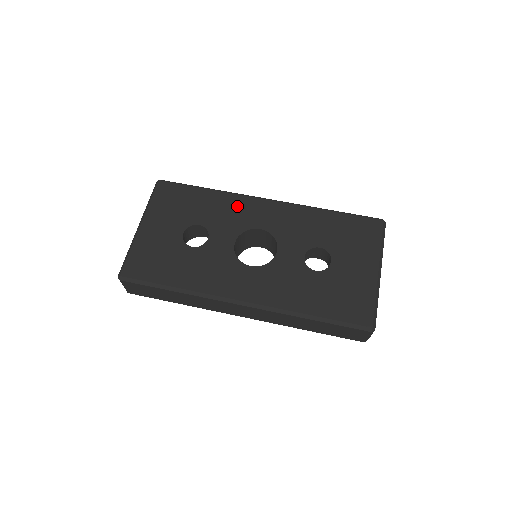
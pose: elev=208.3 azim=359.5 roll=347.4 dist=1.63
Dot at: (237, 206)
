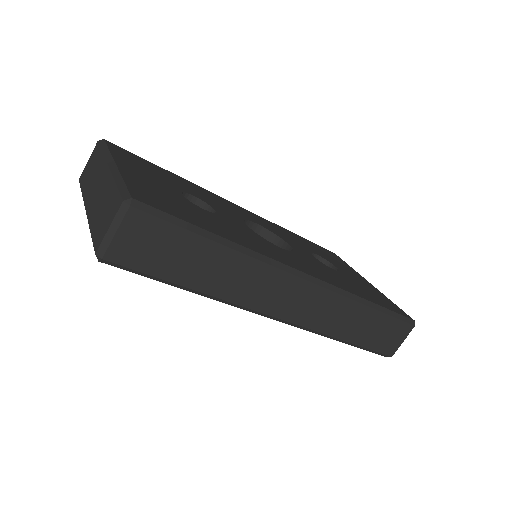
Dot at: (217, 198)
